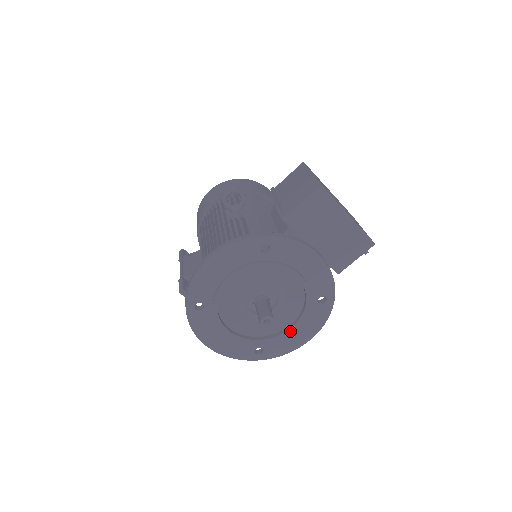
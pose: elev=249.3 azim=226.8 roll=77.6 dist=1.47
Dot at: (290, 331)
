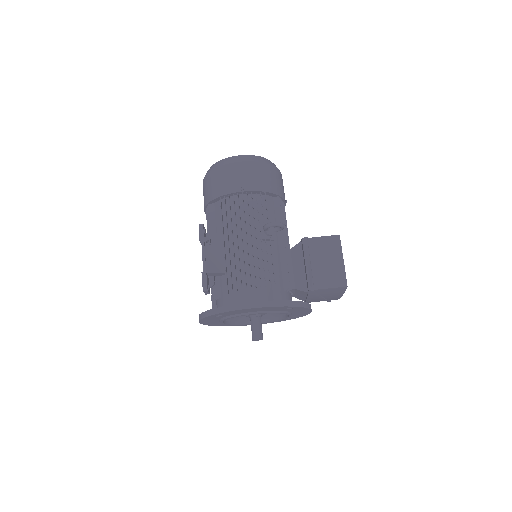
Dot at: occluded
